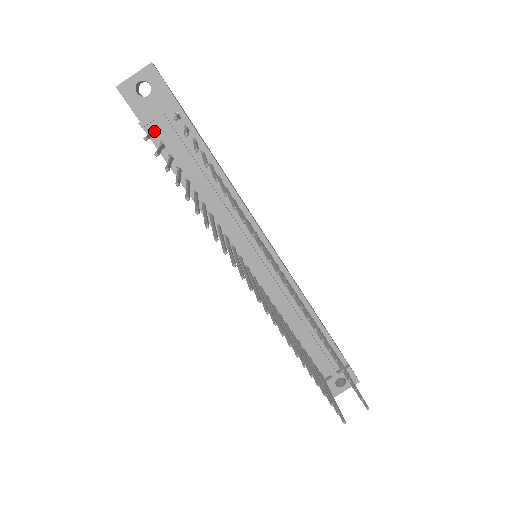
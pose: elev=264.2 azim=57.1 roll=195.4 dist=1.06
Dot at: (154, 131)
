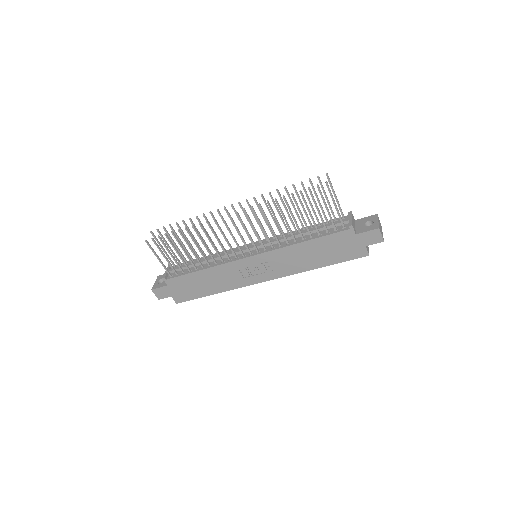
Dot at: (169, 274)
